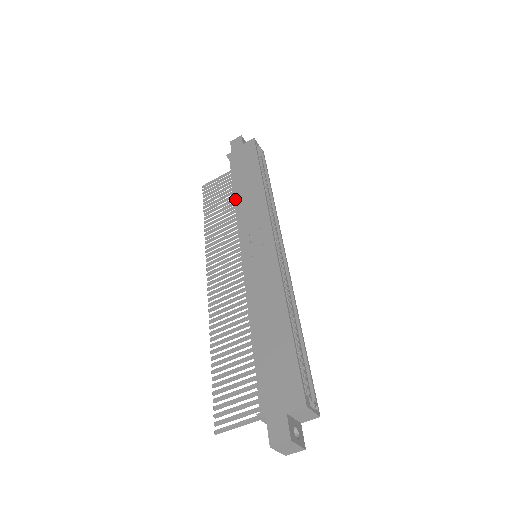
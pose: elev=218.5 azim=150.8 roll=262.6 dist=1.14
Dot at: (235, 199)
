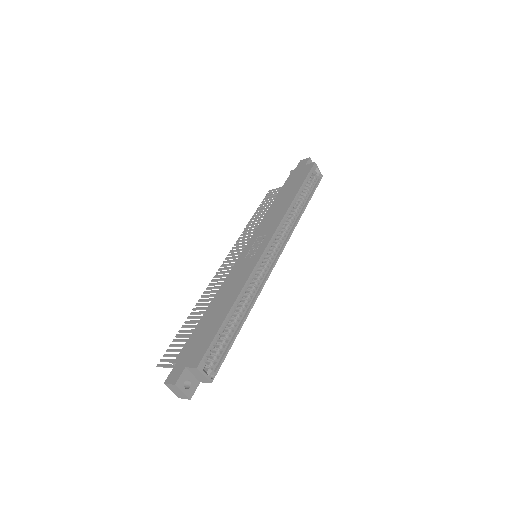
Dot at: (270, 207)
